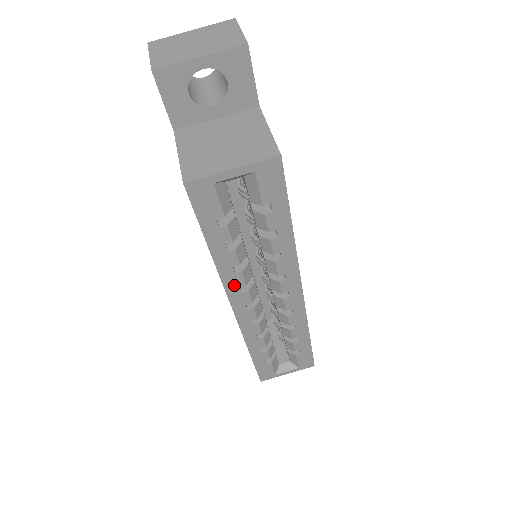
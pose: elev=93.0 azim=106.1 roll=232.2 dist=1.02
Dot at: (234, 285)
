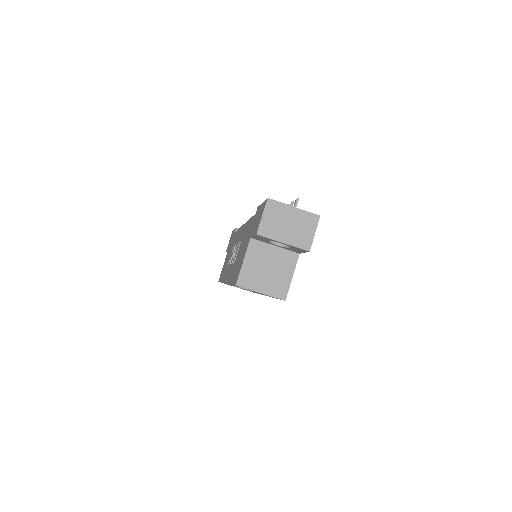
Dot at: occluded
